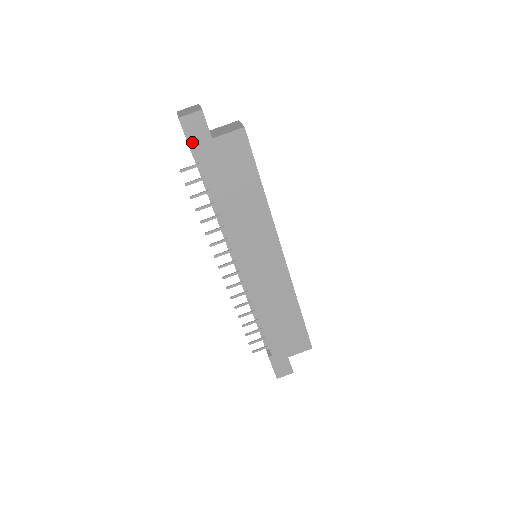
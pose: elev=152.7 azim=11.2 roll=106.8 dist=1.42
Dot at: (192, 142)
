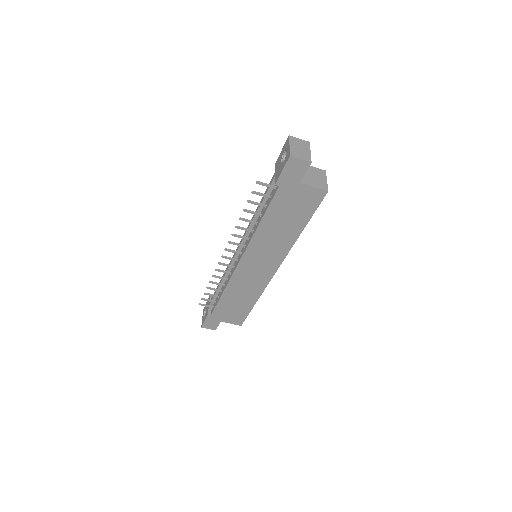
Dot at: (284, 175)
